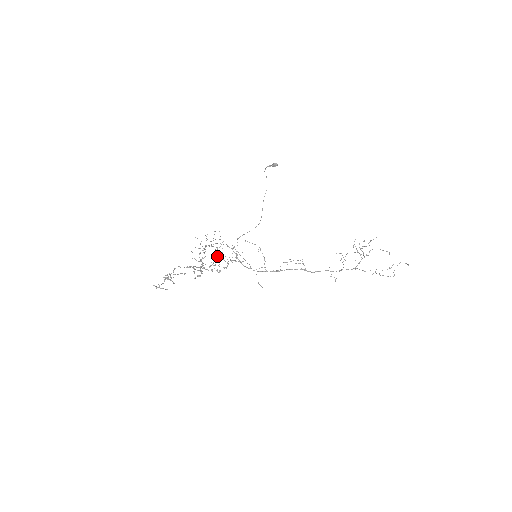
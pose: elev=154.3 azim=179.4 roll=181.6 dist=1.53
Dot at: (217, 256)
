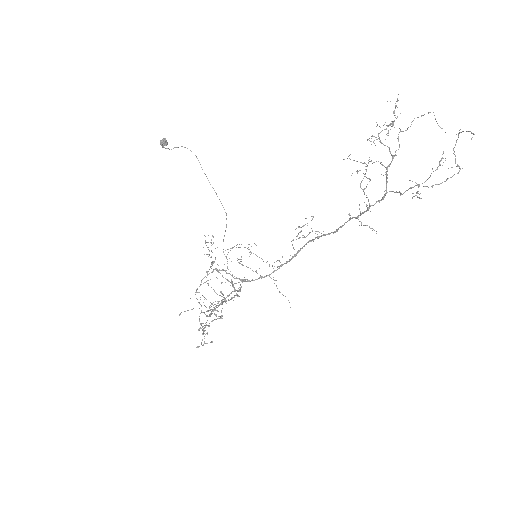
Dot at: (206, 307)
